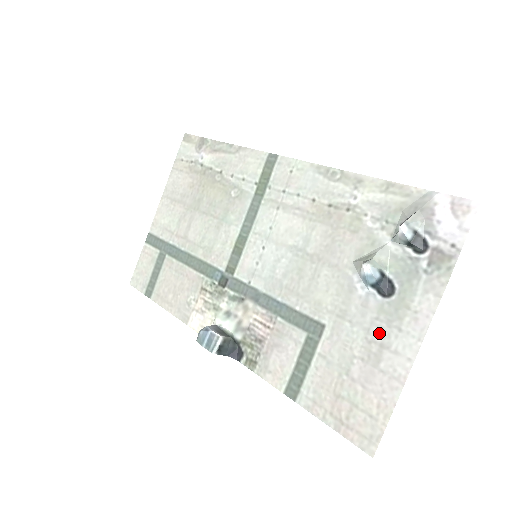
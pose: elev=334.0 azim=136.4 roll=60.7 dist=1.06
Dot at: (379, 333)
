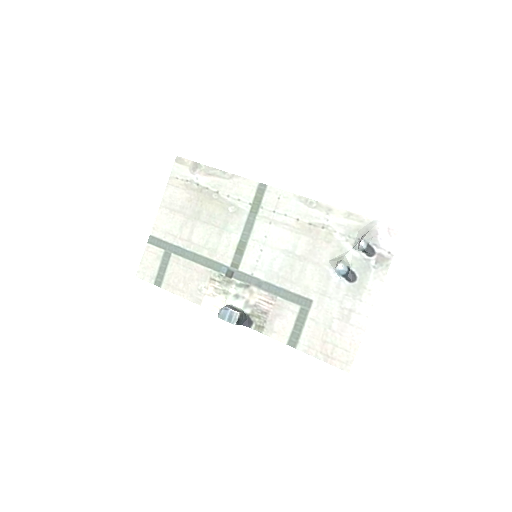
Dot at: (348, 303)
